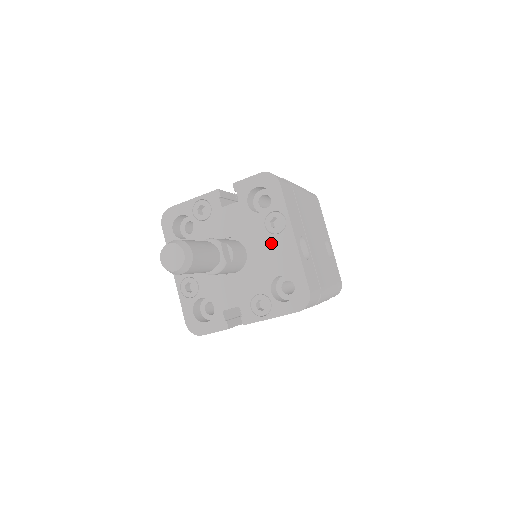
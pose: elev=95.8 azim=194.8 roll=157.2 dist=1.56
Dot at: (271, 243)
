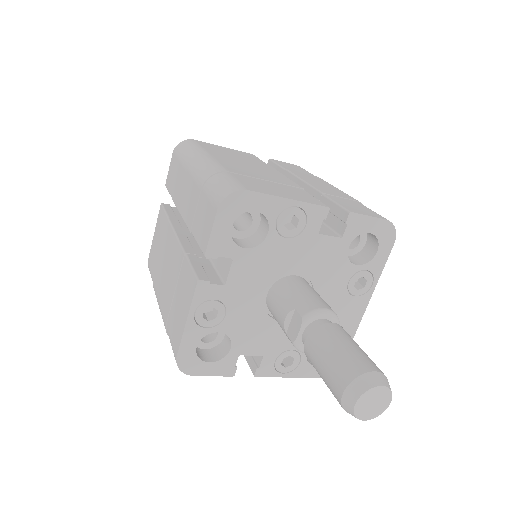
Dot at: (342, 303)
